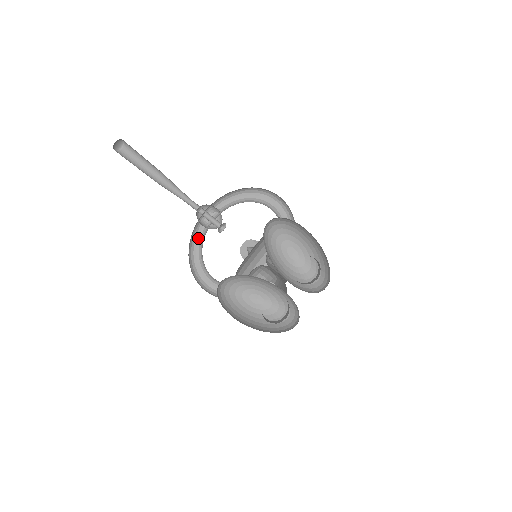
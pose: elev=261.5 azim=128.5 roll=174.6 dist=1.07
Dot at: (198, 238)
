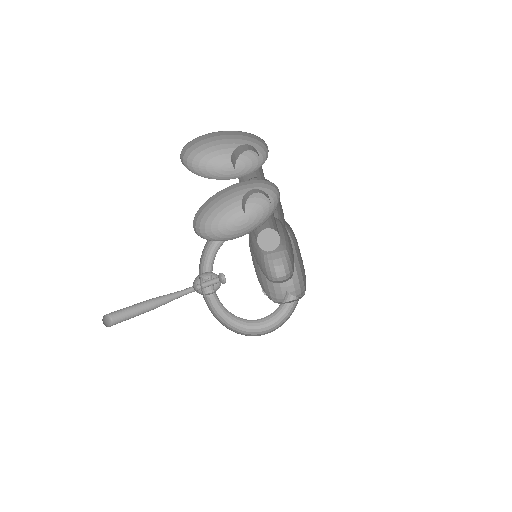
Dot at: (218, 308)
